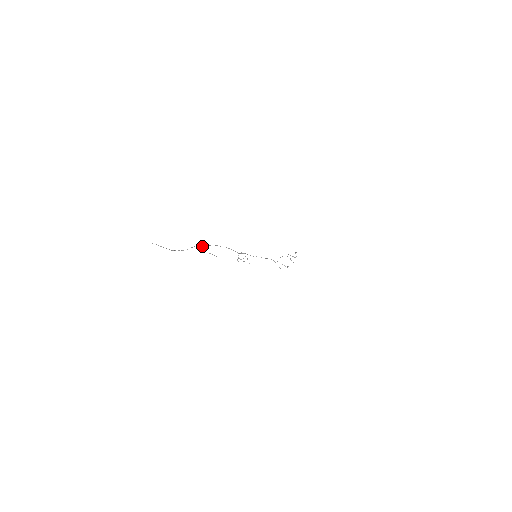
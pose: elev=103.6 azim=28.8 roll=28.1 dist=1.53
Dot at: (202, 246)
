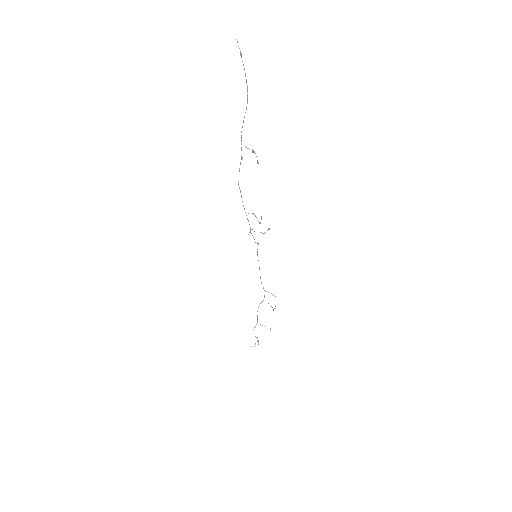
Dot at: occluded
